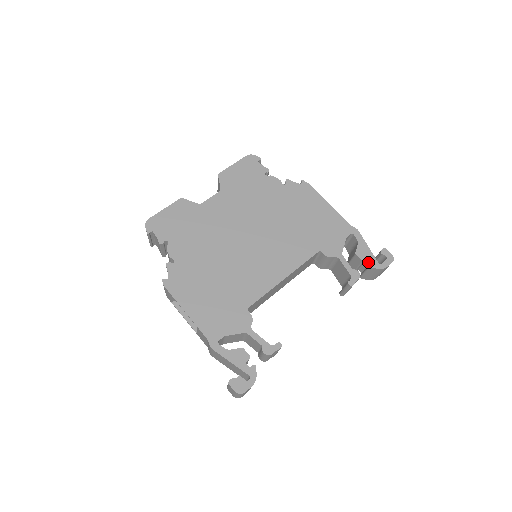
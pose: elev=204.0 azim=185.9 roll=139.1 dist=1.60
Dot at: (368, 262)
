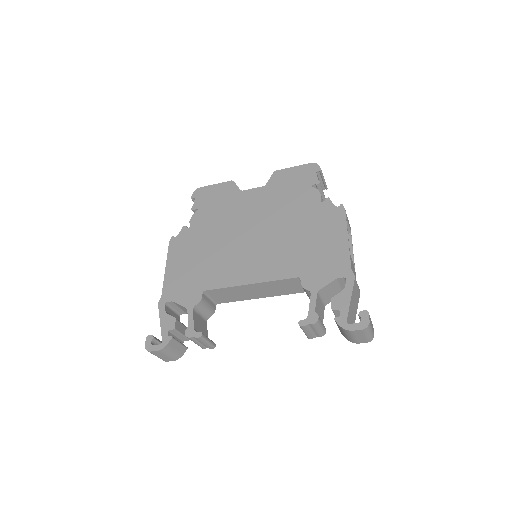
Dot at: (341, 315)
